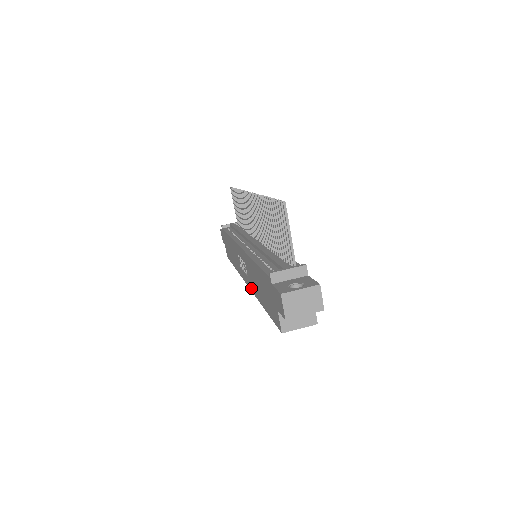
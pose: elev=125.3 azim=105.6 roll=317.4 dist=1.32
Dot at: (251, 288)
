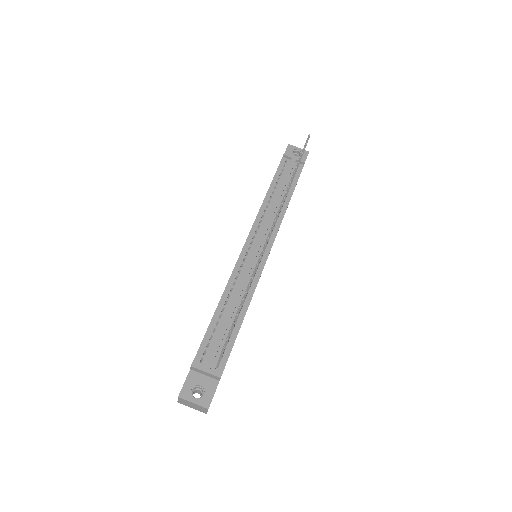
Dot at: occluded
